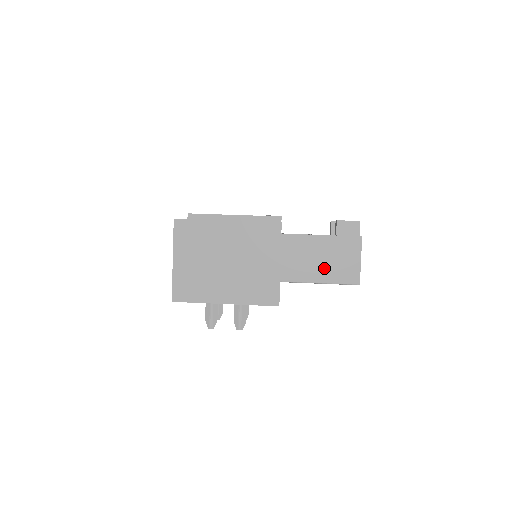
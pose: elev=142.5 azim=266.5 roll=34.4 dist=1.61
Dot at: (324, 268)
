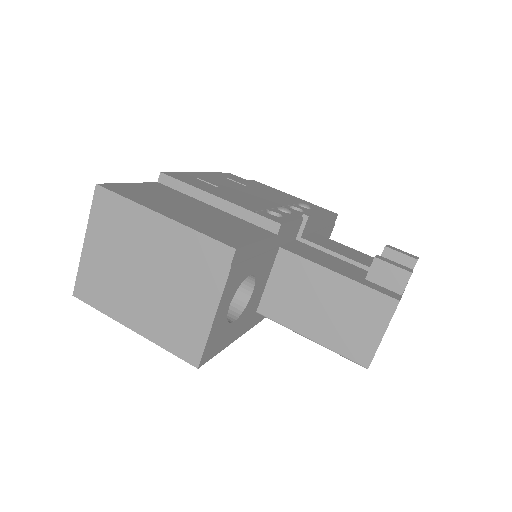
Dot at: (323, 321)
